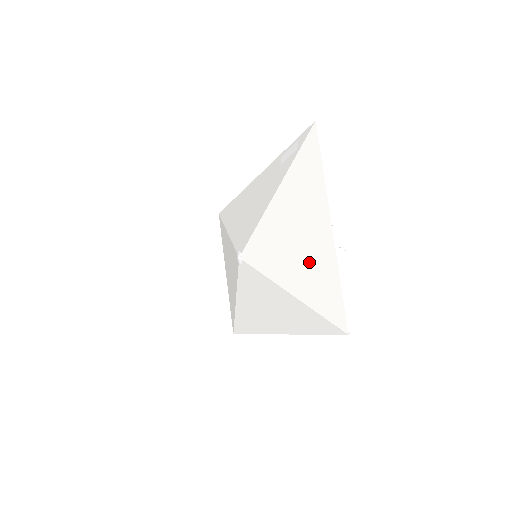
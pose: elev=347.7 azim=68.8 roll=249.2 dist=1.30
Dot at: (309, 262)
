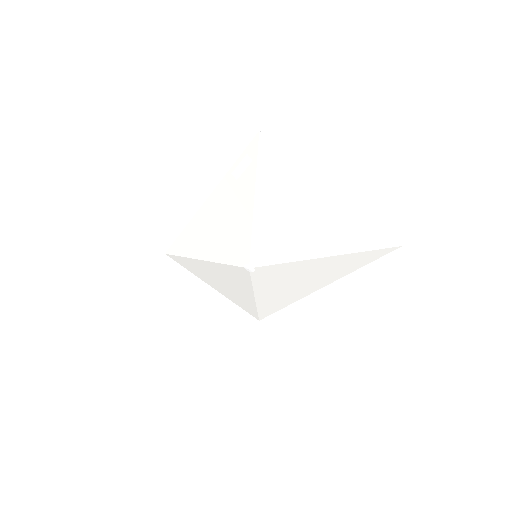
Dot at: (330, 227)
